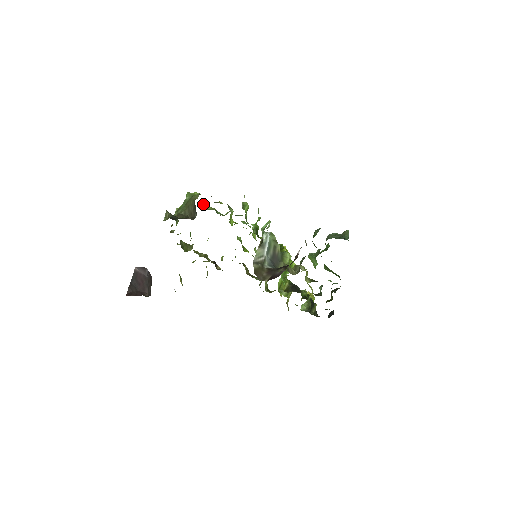
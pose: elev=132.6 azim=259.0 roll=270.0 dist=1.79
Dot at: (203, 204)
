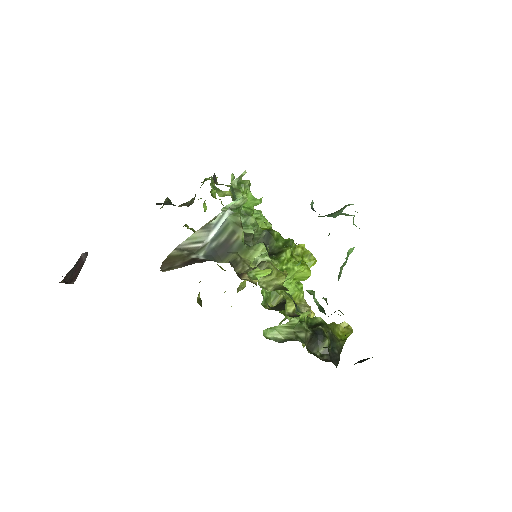
Dot at: (218, 190)
